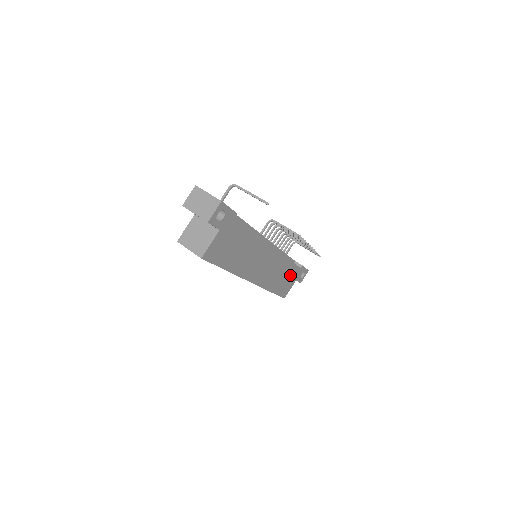
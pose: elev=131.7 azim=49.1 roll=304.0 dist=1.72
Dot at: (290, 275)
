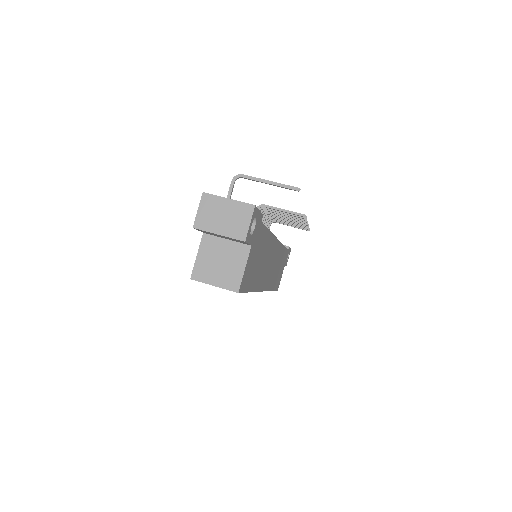
Dot at: (282, 262)
